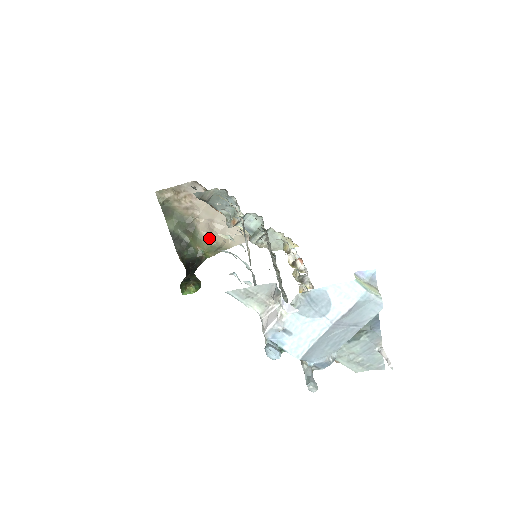
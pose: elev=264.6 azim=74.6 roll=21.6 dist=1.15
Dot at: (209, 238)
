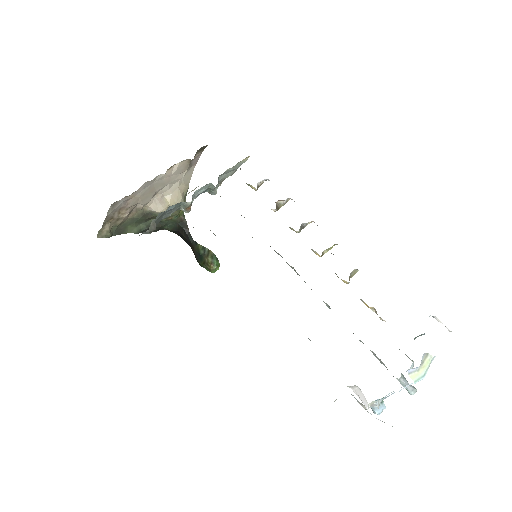
Dot at: occluded
